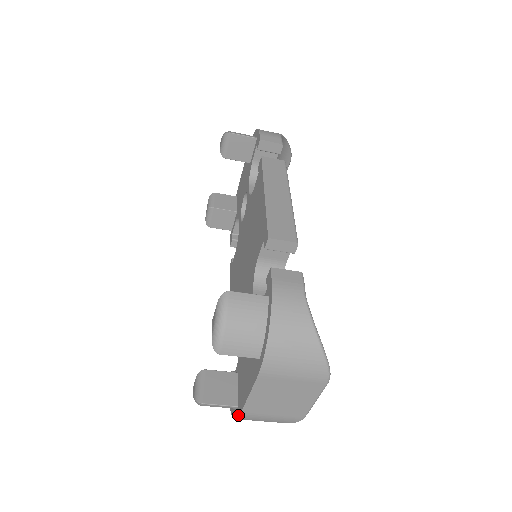
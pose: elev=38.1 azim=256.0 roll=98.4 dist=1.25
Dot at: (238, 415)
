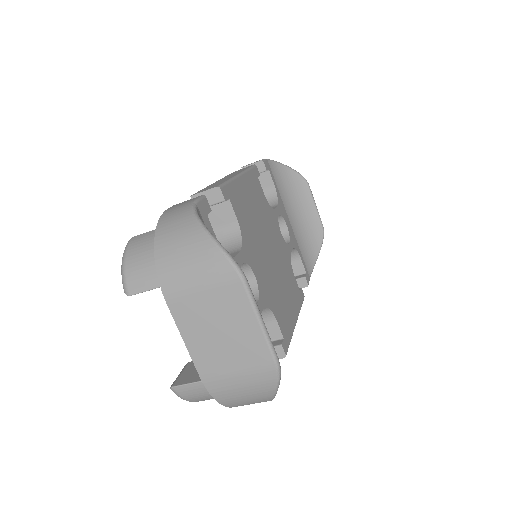
Dot at: (205, 386)
